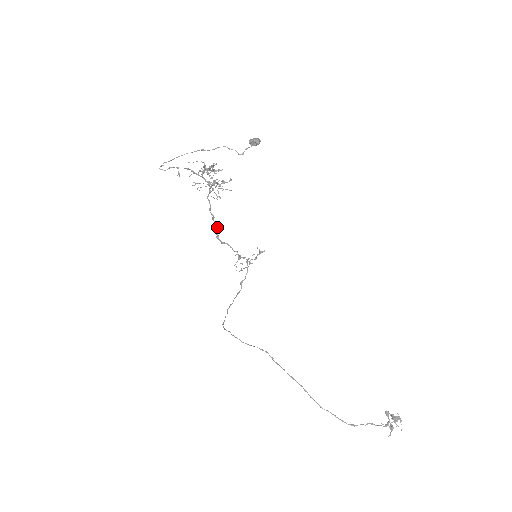
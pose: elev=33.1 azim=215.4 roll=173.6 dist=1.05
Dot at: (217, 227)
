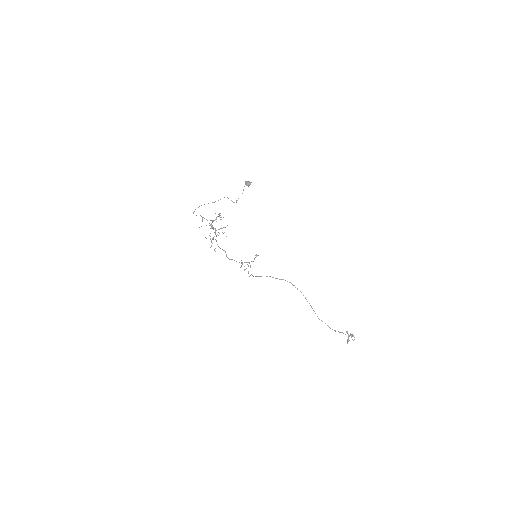
Dot at: (225, 252)
